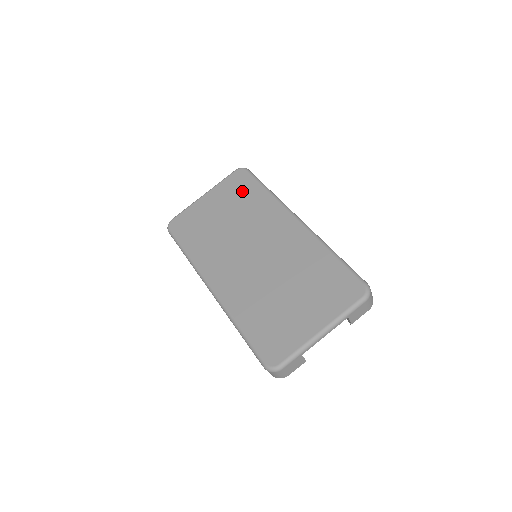
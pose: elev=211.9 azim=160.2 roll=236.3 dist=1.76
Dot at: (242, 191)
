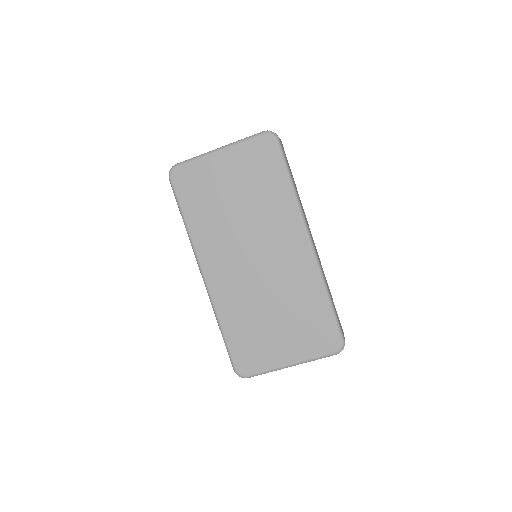
Dot at: (263, 171)
